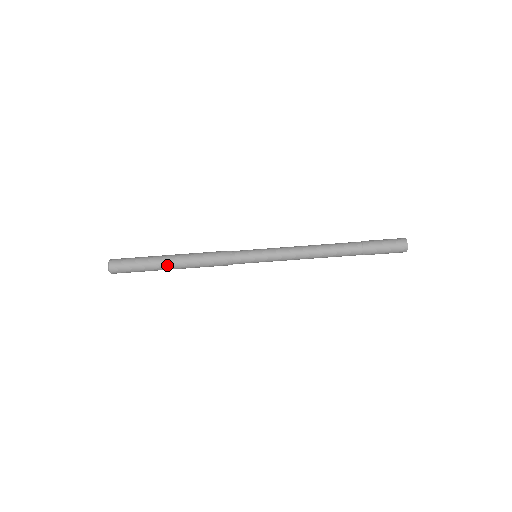
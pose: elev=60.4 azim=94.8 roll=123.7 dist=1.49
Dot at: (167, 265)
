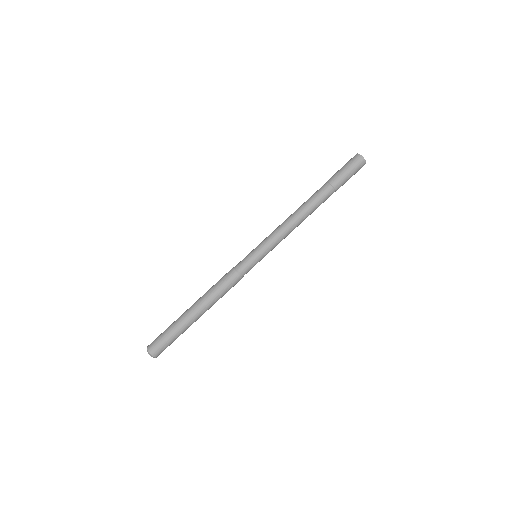
Dot at: (189, 311)
